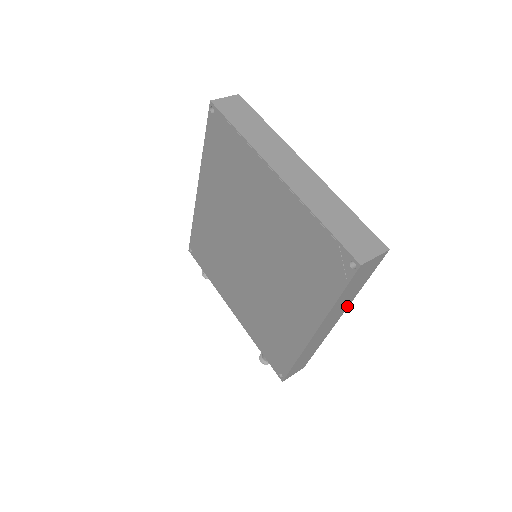
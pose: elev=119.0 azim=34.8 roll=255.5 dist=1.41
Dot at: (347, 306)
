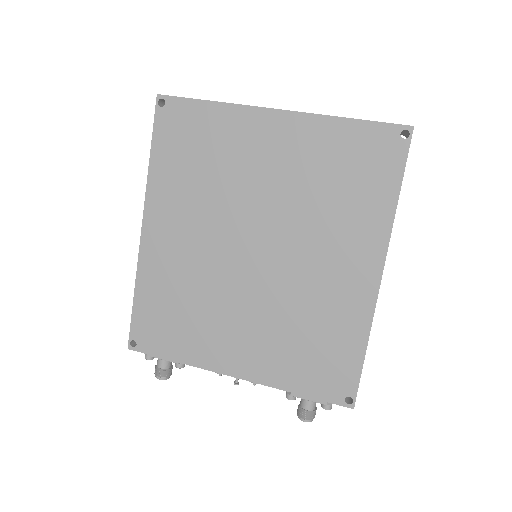
Dot at: occluded
